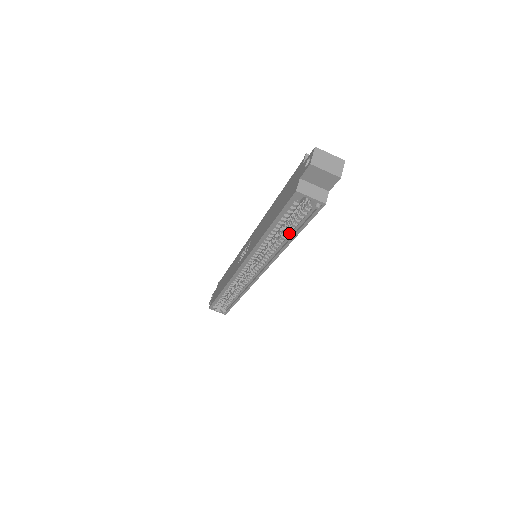
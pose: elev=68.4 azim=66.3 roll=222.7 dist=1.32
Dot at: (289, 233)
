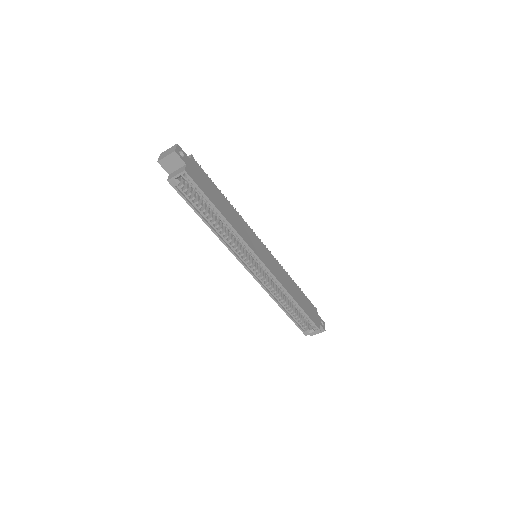
Dot at: (215, 211)
